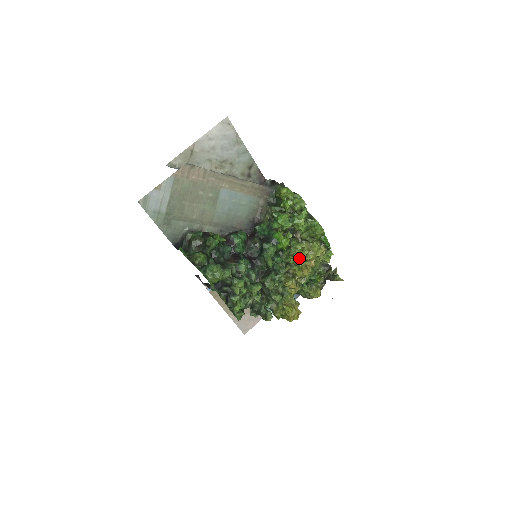
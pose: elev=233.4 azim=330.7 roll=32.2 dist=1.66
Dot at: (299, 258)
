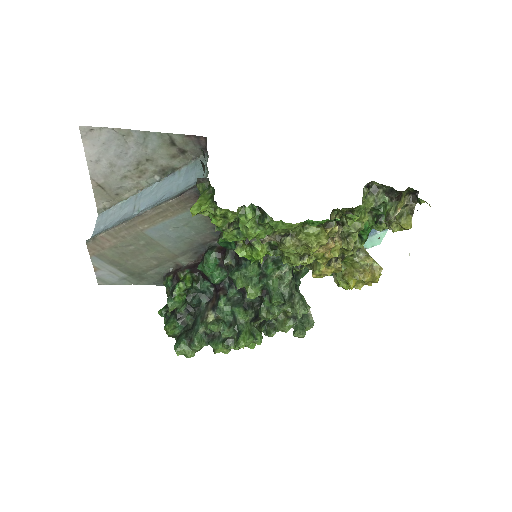
Dot at: (293, 262)
